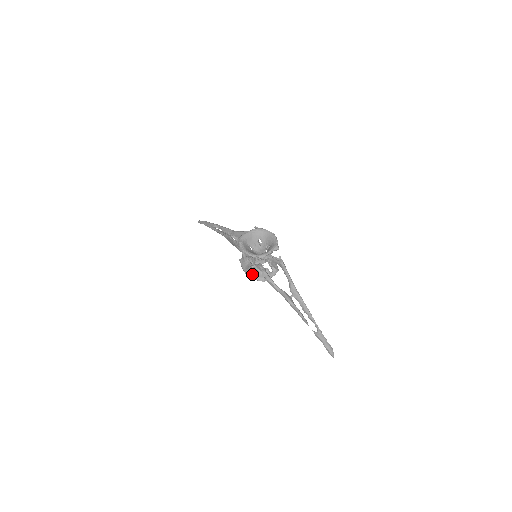
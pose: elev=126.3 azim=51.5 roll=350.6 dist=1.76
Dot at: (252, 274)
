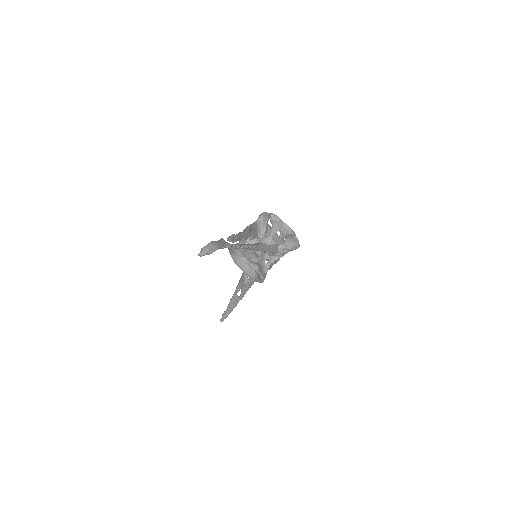
Dot at: occluded
